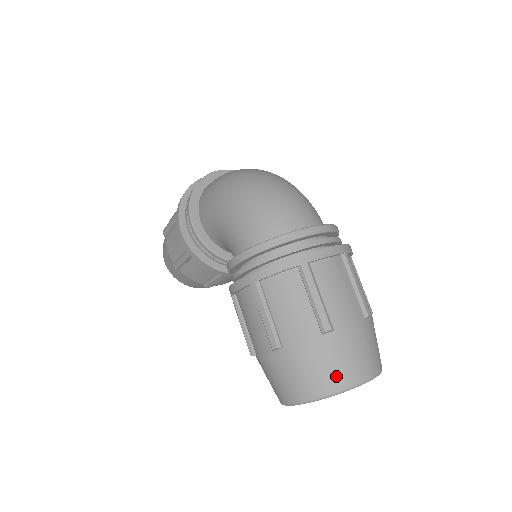
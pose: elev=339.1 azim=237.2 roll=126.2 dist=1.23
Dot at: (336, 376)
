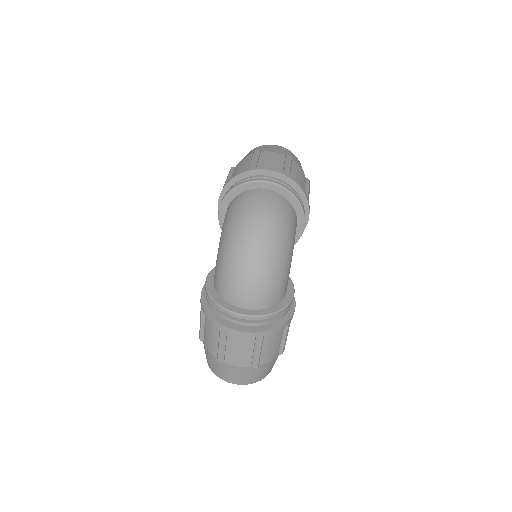
Dot at: (219, 373)
